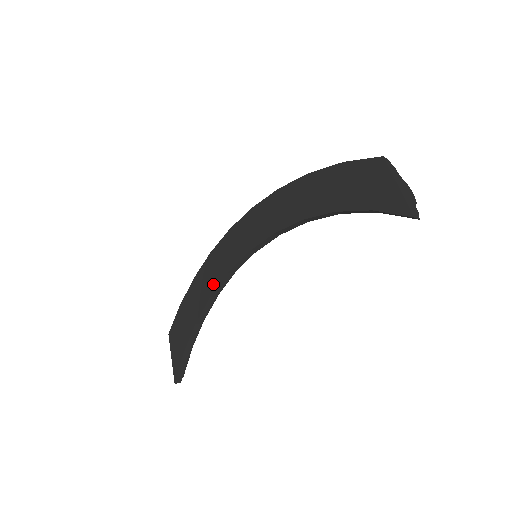
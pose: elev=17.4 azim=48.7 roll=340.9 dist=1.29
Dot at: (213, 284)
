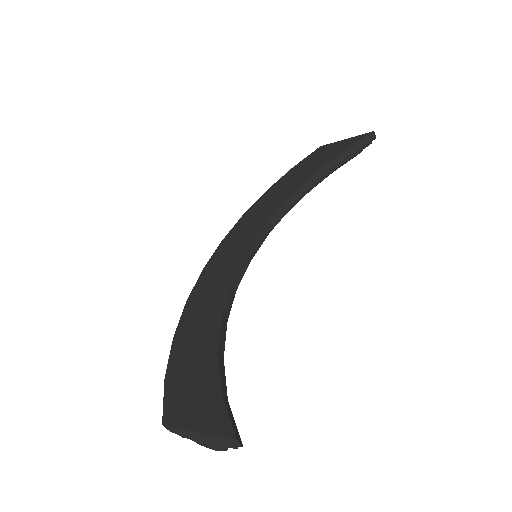
Dot at: (217, 305)
